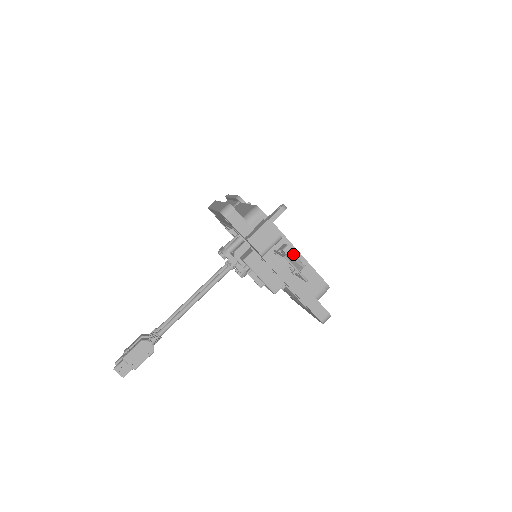
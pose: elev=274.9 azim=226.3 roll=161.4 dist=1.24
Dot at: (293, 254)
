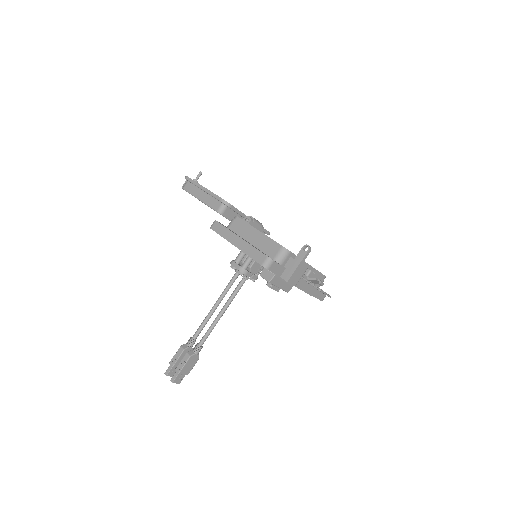
Dot at: (317, 279)
